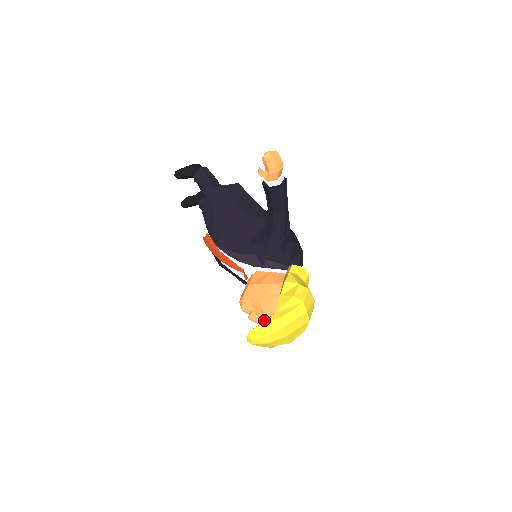
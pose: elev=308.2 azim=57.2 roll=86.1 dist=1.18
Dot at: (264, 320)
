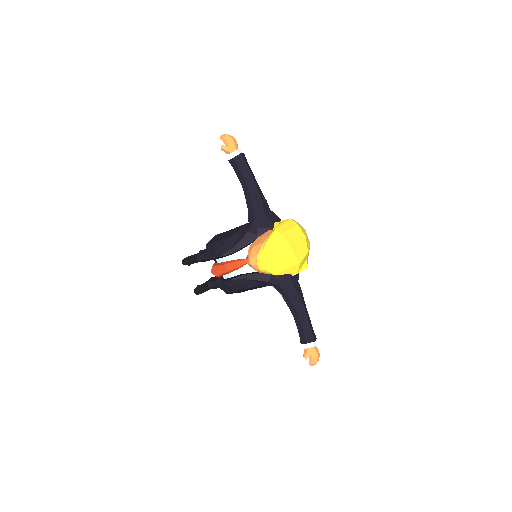
Dot at: occluded
